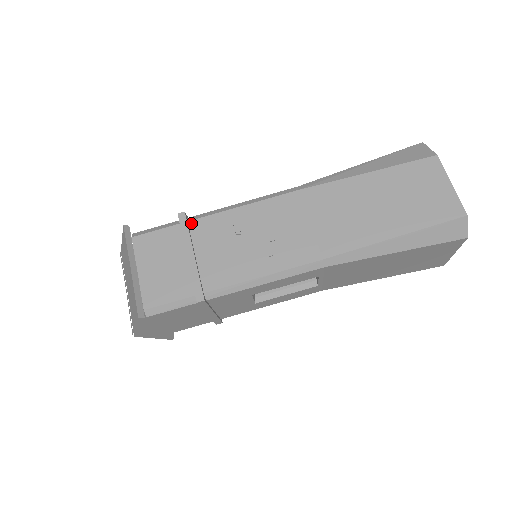
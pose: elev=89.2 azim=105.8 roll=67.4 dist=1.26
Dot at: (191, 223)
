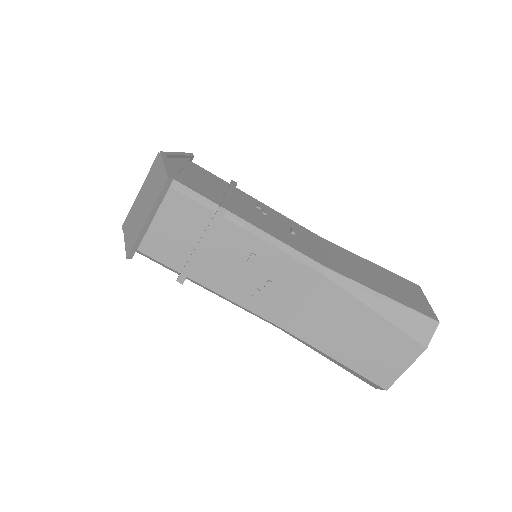
Dot at: (224, 221)
